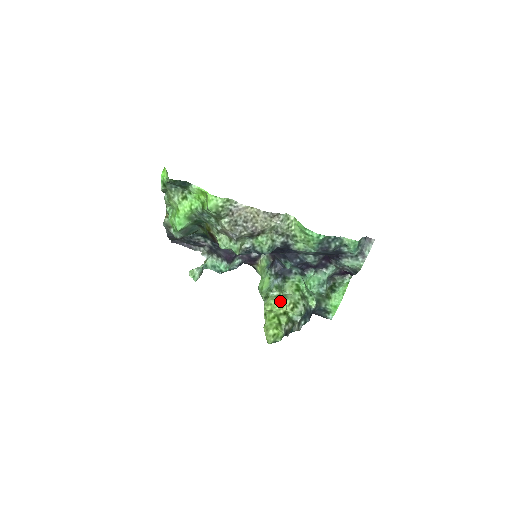
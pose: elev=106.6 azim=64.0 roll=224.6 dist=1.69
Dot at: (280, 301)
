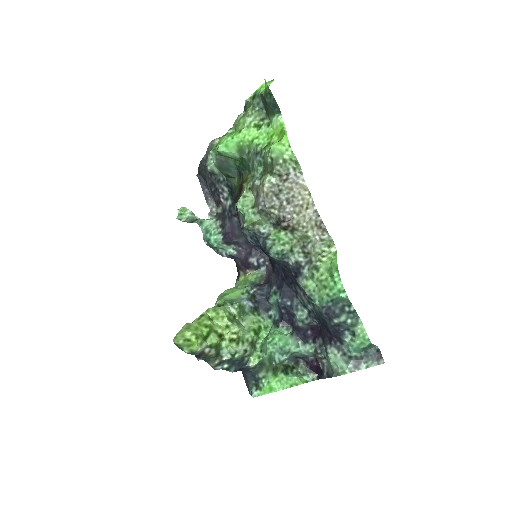
Dot at: (229, 320)
